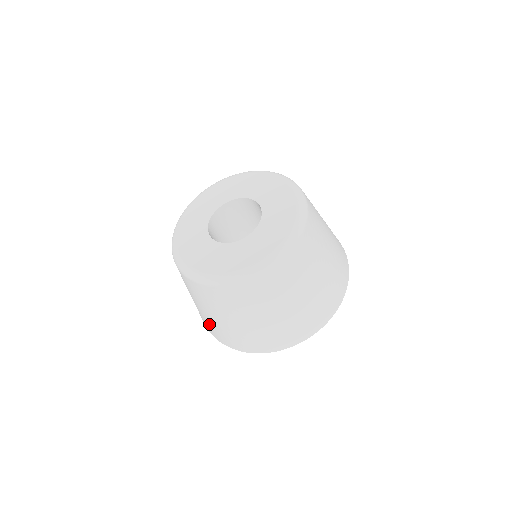
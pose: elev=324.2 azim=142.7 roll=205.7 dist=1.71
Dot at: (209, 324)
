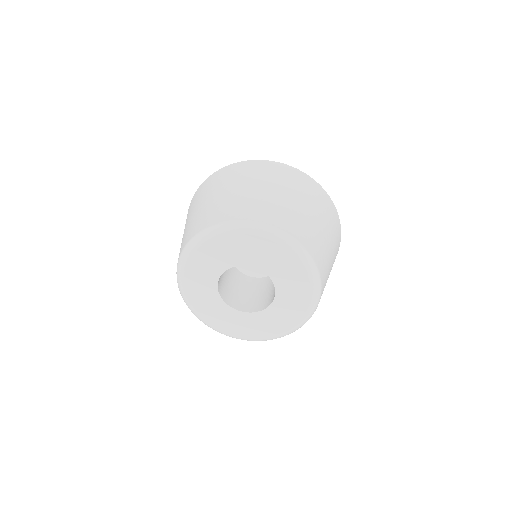
Dot at: occluded
